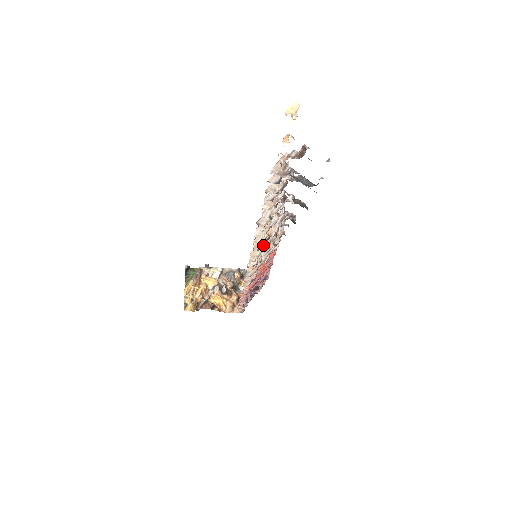
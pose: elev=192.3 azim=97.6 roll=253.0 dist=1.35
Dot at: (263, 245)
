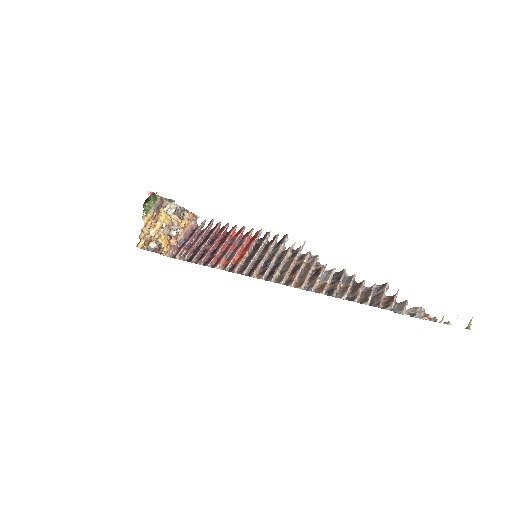
Dot at: occluded
